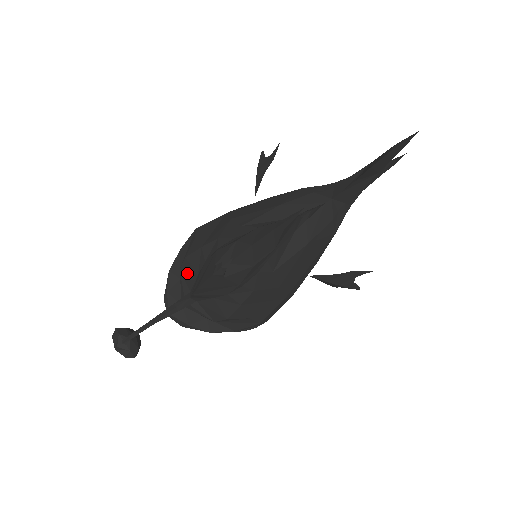
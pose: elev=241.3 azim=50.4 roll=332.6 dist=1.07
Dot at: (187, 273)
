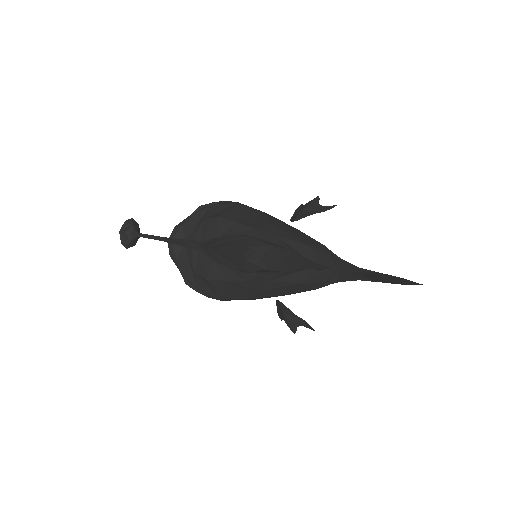
Dot at: (210, 227)
